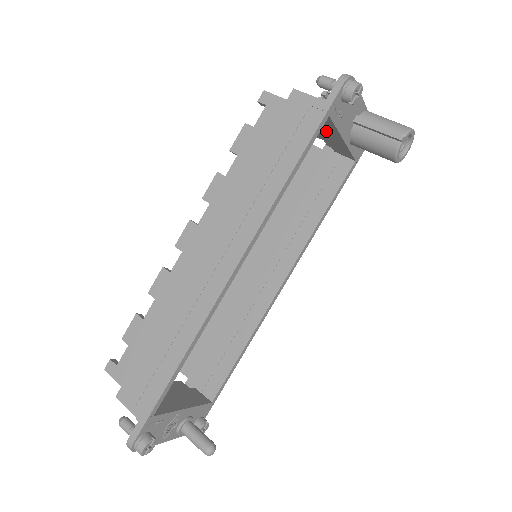
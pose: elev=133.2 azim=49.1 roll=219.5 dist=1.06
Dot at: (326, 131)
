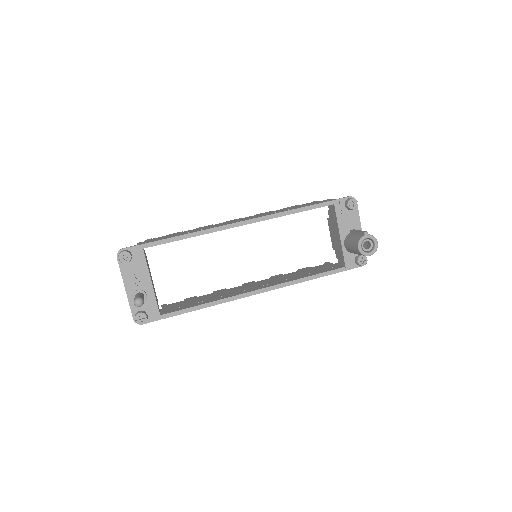
Dot at: (335, 231)
